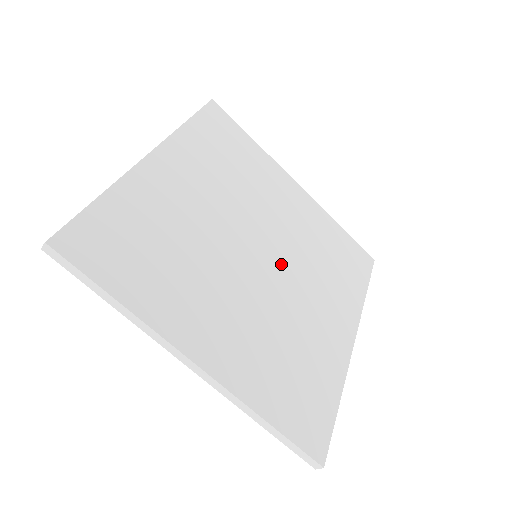
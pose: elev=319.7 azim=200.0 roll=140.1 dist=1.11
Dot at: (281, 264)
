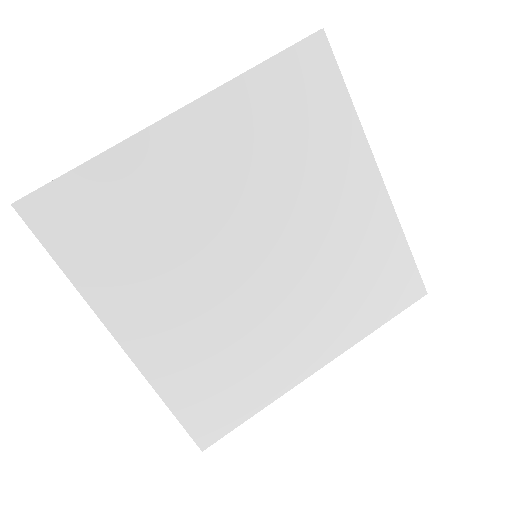
Dot at: (280, 274)
